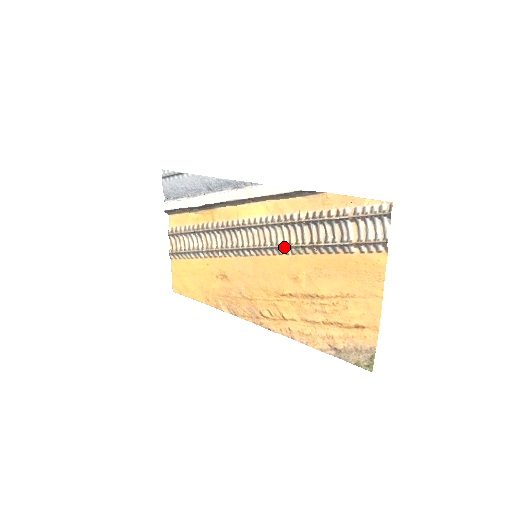
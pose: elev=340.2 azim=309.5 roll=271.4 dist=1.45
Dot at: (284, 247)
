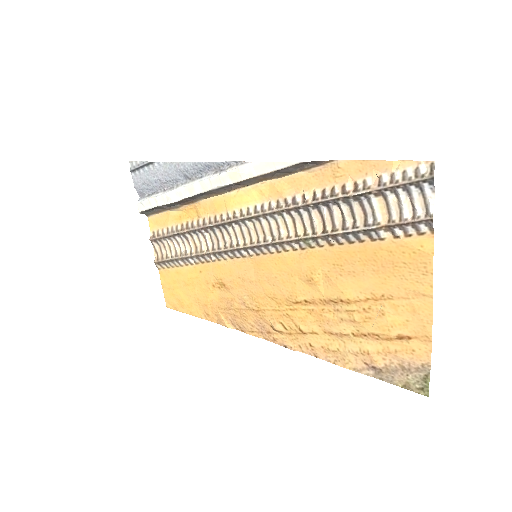
Dot at: (289, 241)
